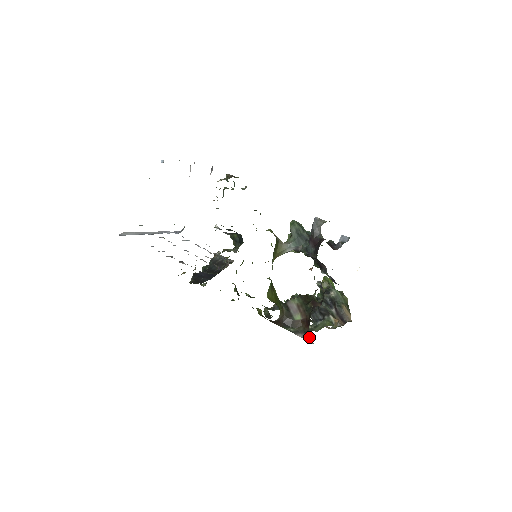
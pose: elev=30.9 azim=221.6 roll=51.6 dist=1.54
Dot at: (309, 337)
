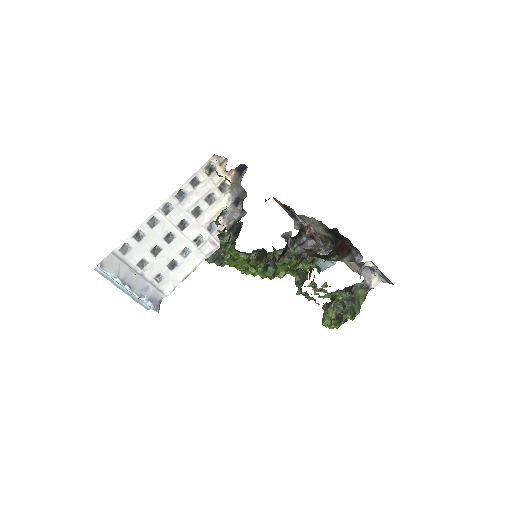
Dot at: (353, 251)
